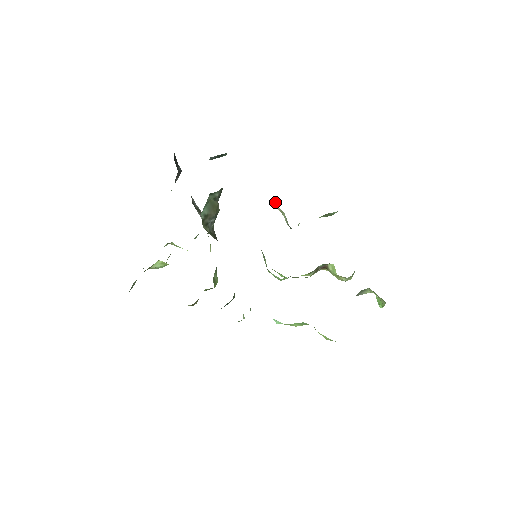
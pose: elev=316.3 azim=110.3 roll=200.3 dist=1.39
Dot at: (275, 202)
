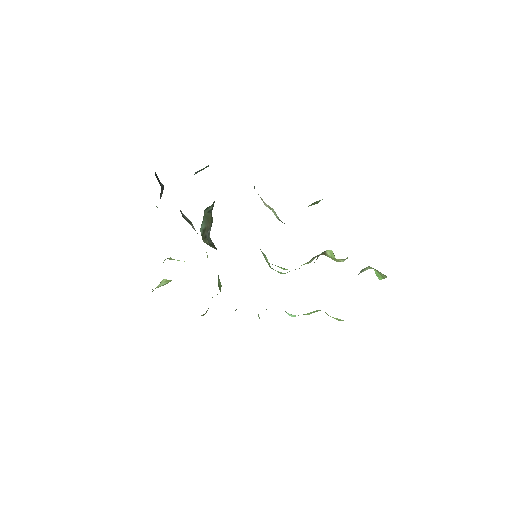
Dot at: (262, 200)
